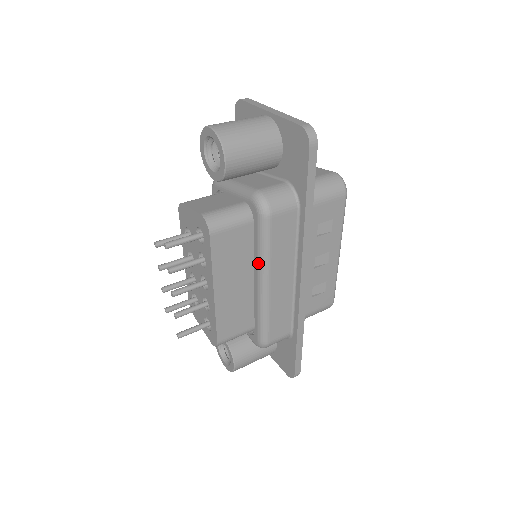
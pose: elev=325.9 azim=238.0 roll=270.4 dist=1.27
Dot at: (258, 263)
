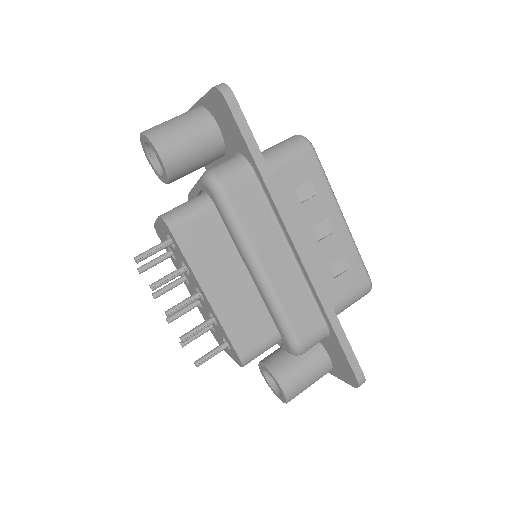
Dot at: (239, 247)
